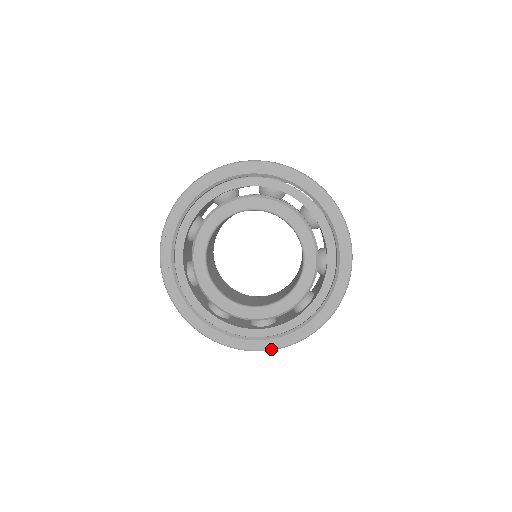
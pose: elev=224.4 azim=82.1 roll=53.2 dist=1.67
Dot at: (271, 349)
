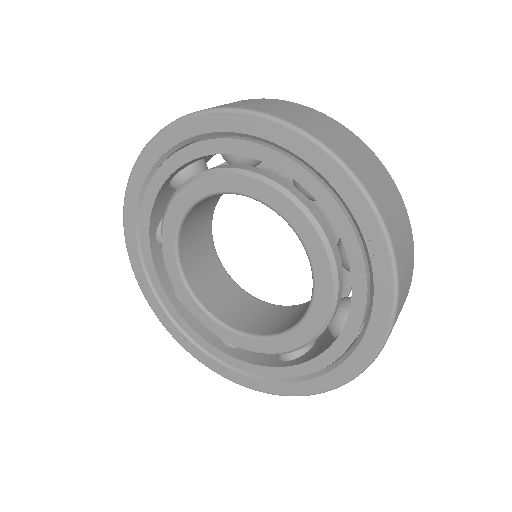
Dot at: (305, 395)
